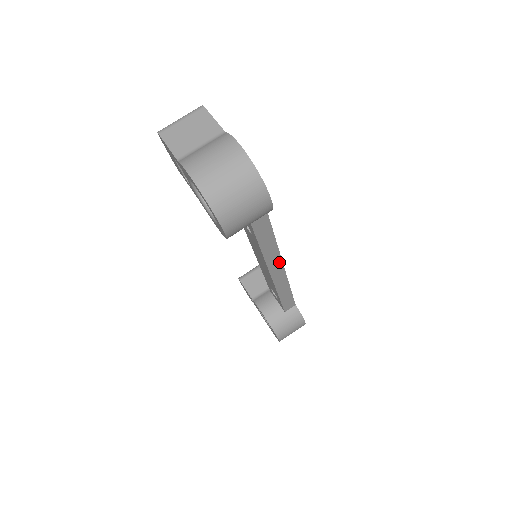
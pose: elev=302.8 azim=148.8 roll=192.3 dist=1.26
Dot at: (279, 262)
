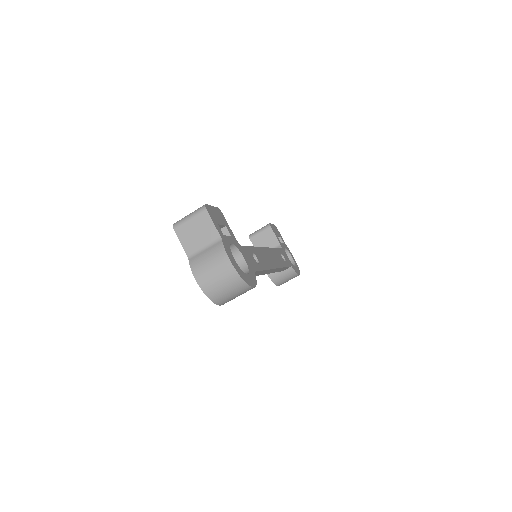
Dot at: (271, 270)
